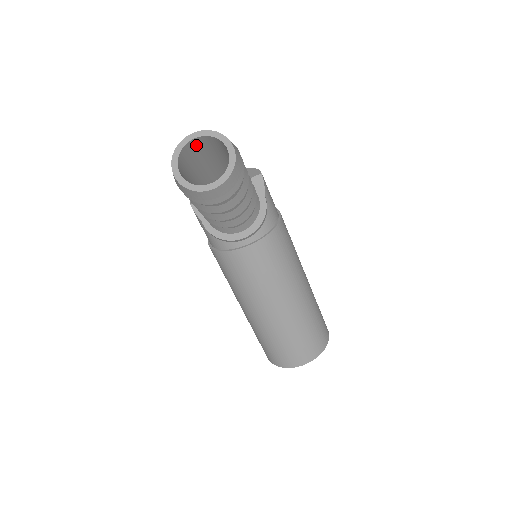
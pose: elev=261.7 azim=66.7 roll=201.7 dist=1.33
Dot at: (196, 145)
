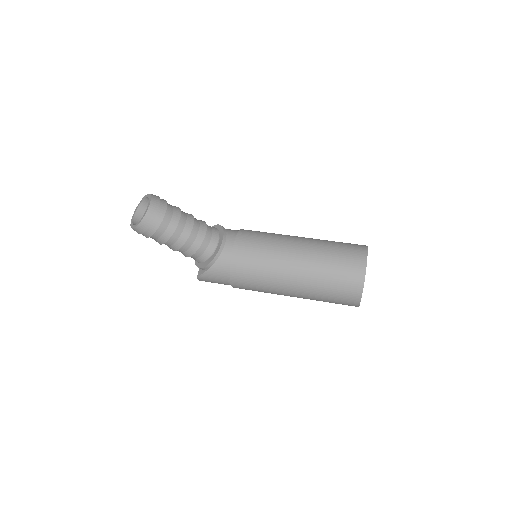
Dot at: occluded
